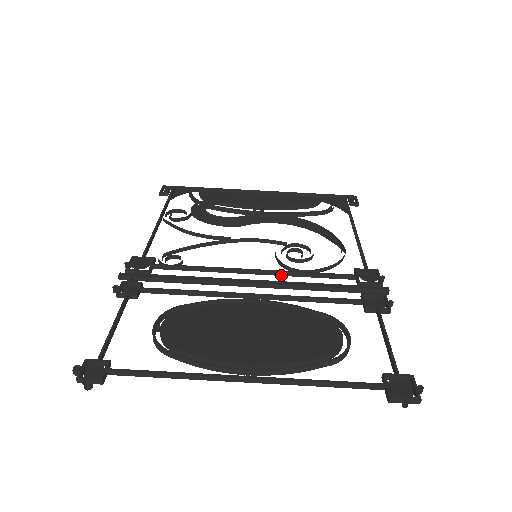
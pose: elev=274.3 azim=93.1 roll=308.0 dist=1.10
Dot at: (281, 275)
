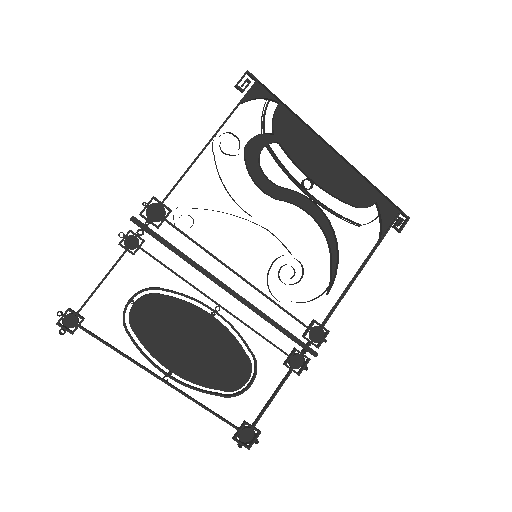
Dot at: (258, 291)
